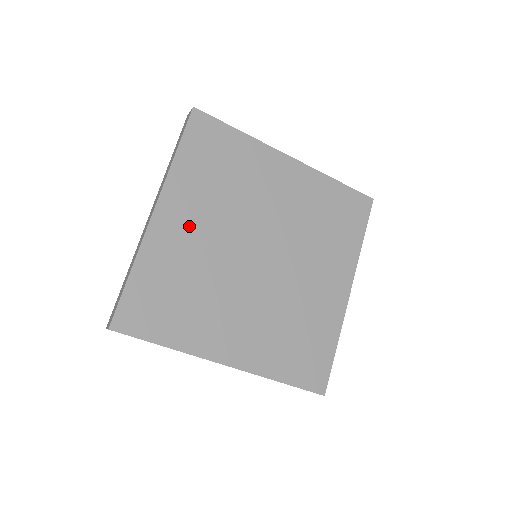
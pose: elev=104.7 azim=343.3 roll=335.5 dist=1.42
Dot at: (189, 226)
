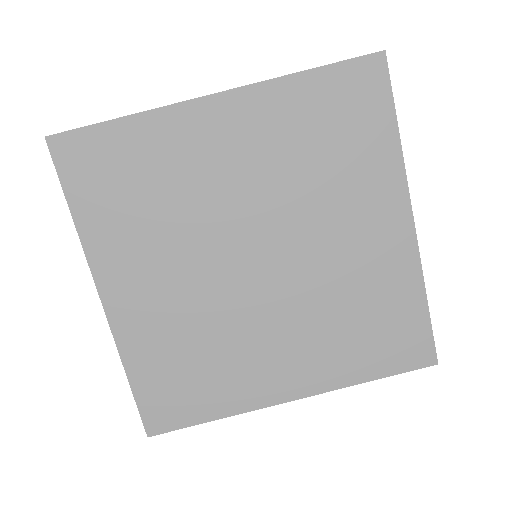
Dot at: (228, 149)
